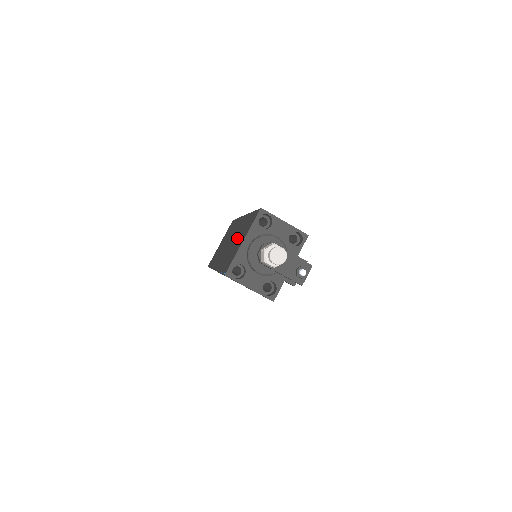
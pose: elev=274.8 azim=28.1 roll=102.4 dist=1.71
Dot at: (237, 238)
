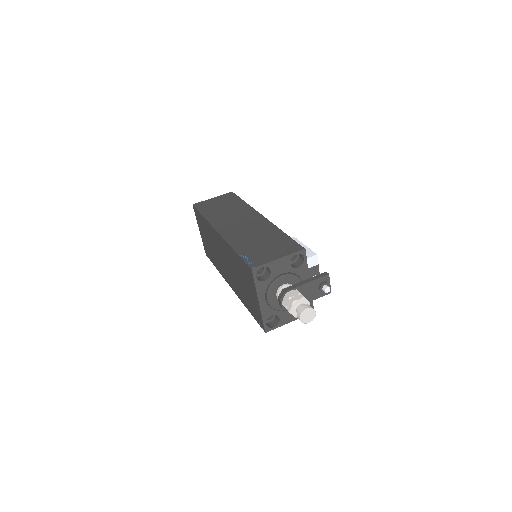
Dot at: (239, 277)
